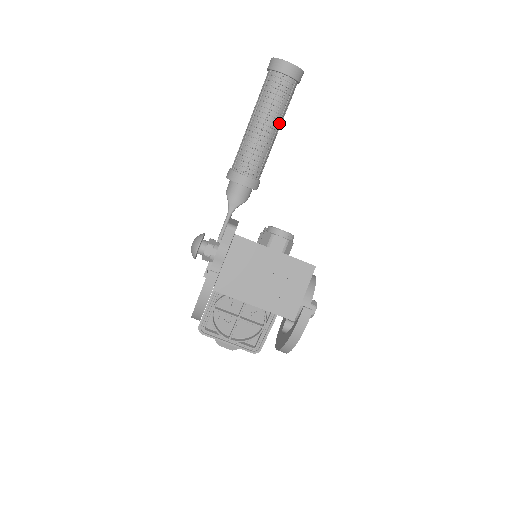
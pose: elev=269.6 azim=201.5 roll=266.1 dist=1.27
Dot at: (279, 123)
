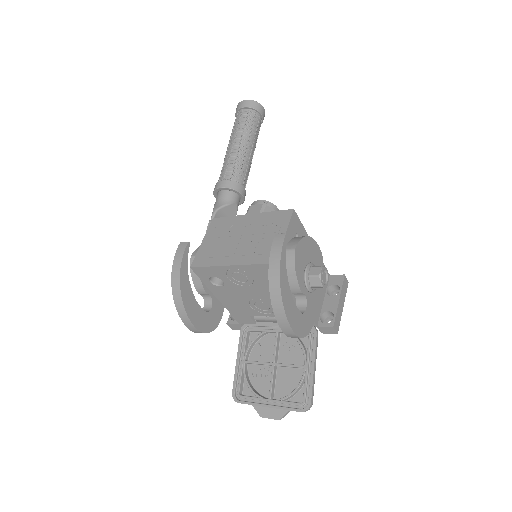
Dot at: (248, 140)
